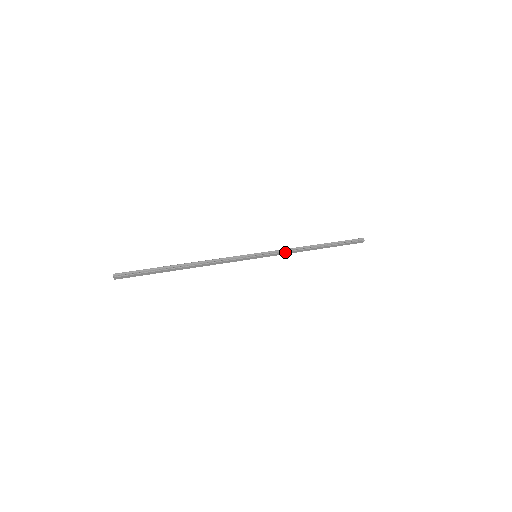
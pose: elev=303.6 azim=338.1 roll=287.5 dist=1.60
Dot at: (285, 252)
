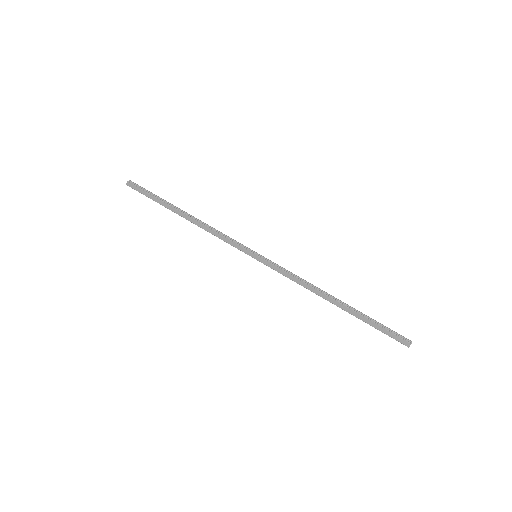
Dot at: (290, 275)
